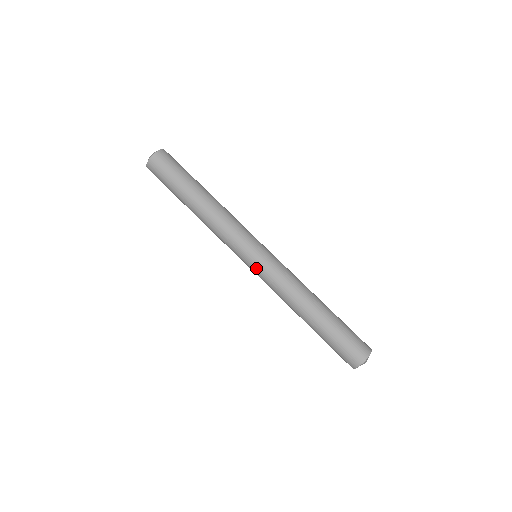
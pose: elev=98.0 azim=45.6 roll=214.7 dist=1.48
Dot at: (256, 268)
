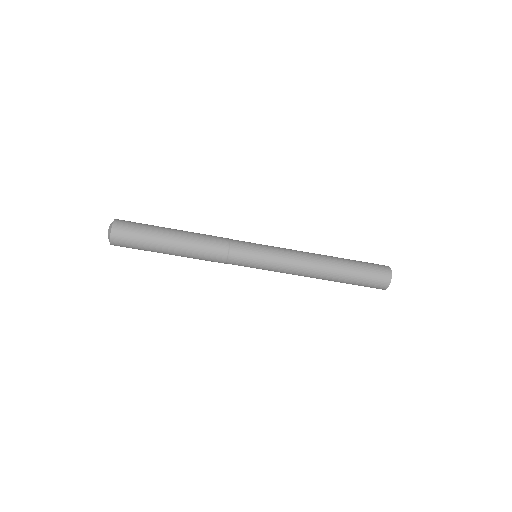
Dot at: occluded
